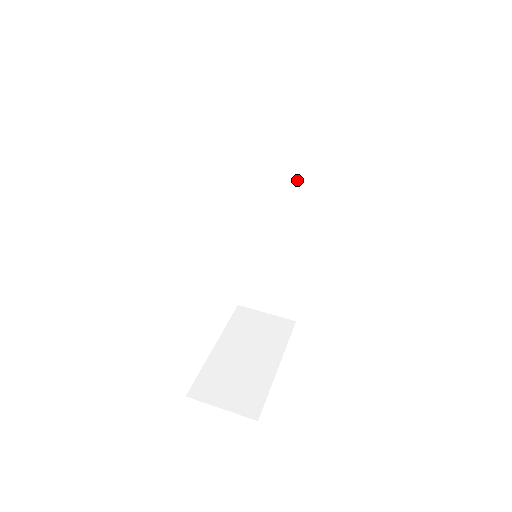
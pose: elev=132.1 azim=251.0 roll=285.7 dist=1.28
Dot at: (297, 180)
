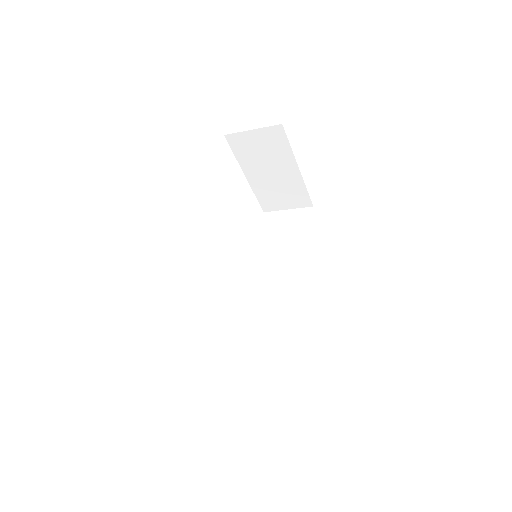
Dot at: (291, 257)
